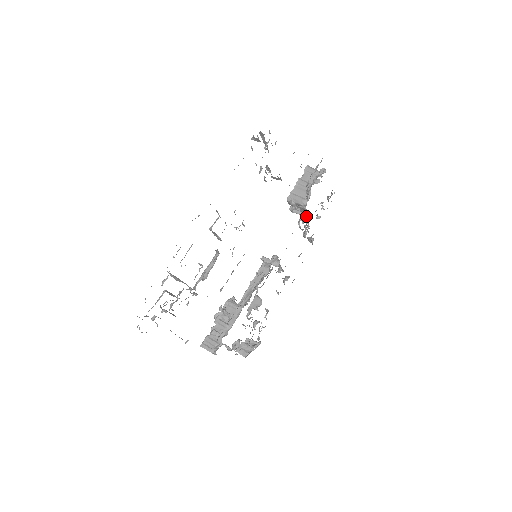
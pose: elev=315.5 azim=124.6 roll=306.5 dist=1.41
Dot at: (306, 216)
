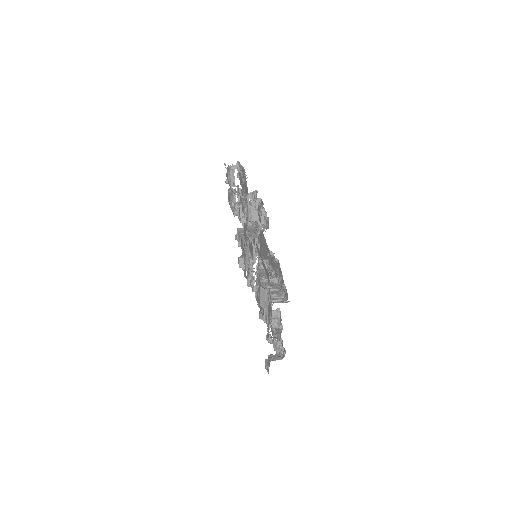
Dot at: occluded
